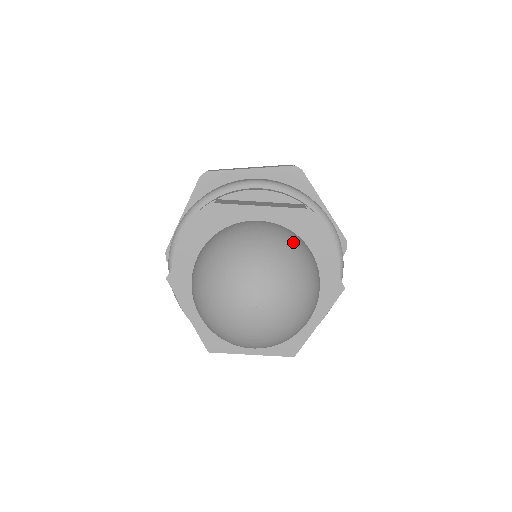
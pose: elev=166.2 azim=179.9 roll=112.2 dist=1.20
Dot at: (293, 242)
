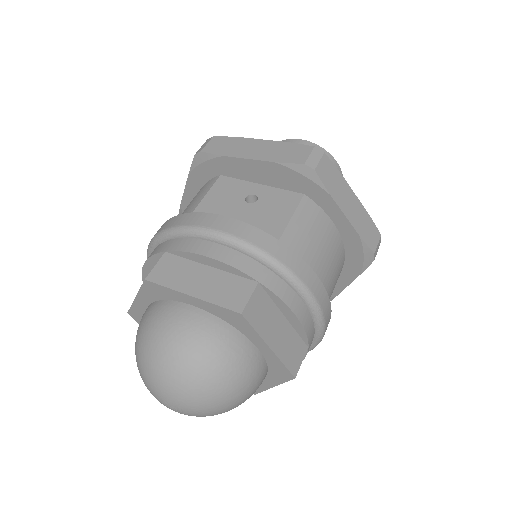
Dot at: (216, 352)
